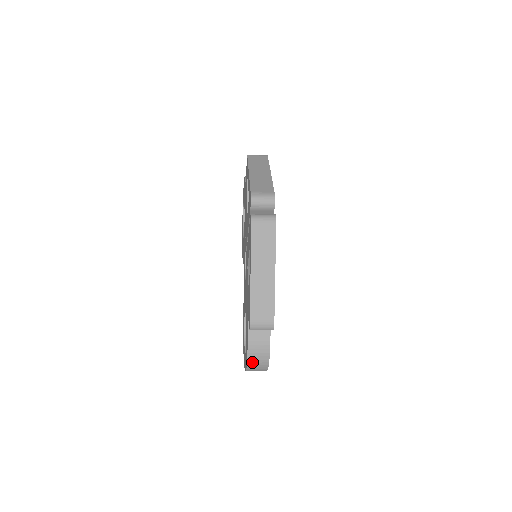
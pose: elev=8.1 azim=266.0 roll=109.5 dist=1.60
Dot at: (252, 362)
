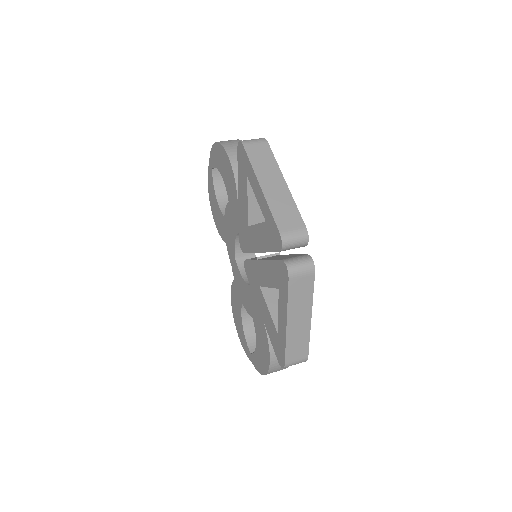
Dot at: occluded
